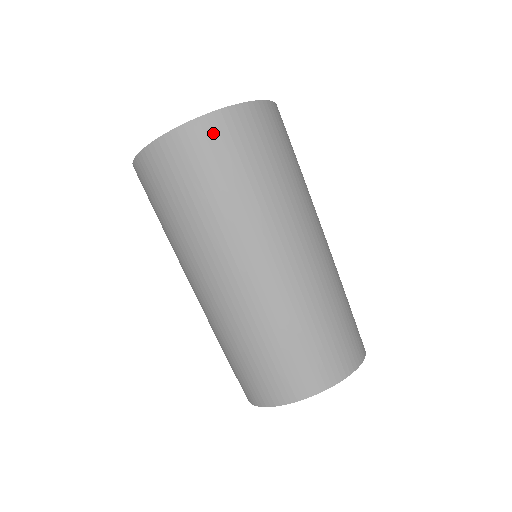
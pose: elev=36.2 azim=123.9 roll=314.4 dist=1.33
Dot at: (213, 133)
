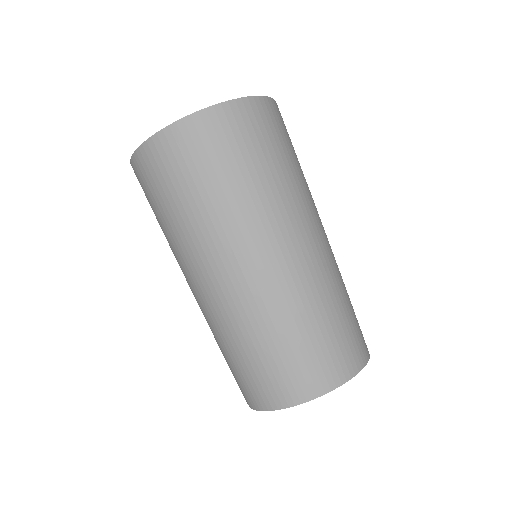
Dot at: (242, 117)
